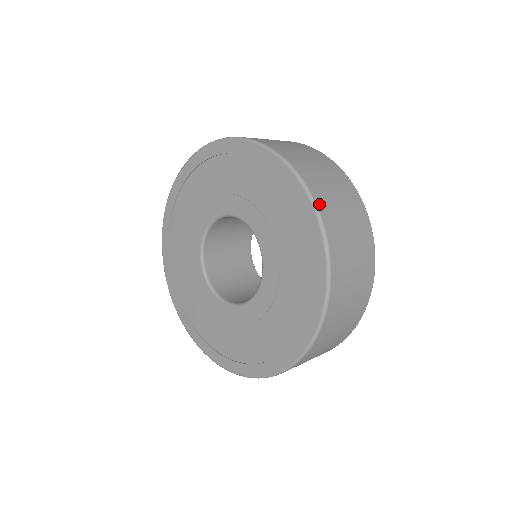
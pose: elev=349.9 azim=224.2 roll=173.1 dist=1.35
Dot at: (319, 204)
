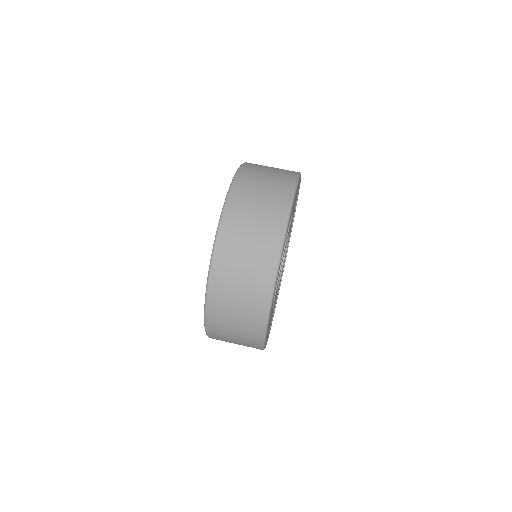
Dot at: occluded
